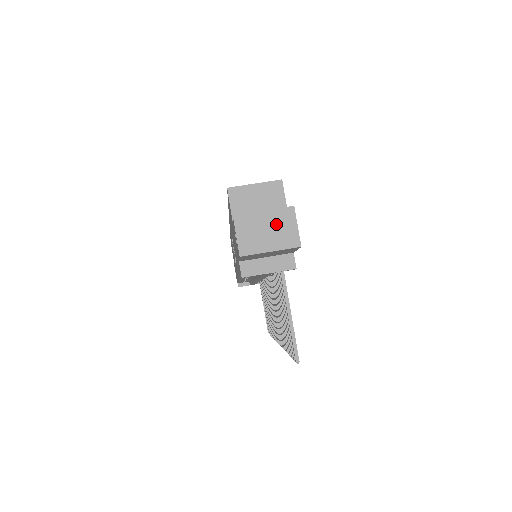
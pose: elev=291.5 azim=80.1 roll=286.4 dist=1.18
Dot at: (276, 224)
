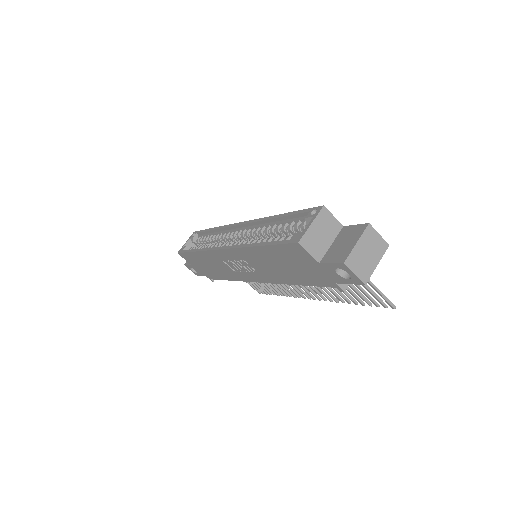
Dot at: (369, 245)
